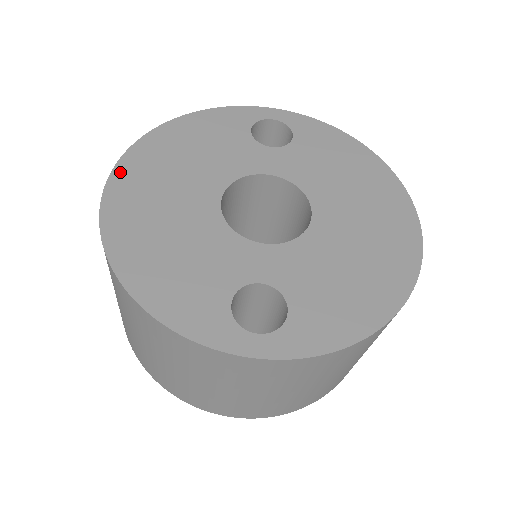
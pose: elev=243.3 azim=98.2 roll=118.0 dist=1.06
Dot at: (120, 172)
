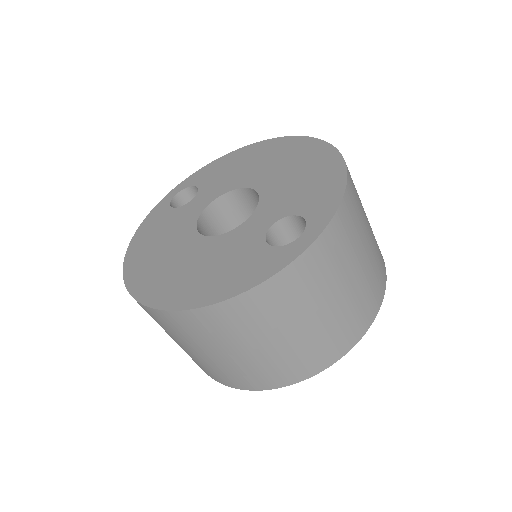
Dot at: (134, 288)
